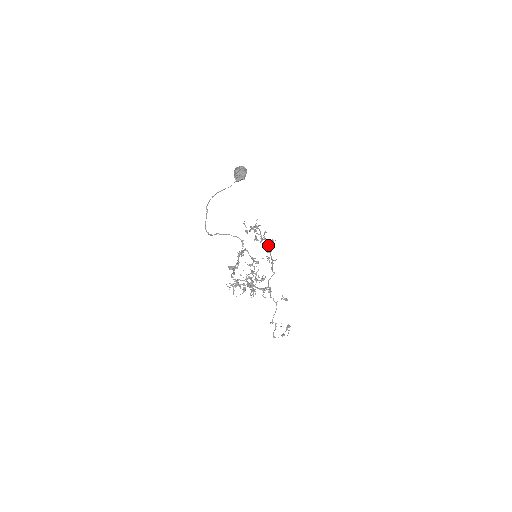
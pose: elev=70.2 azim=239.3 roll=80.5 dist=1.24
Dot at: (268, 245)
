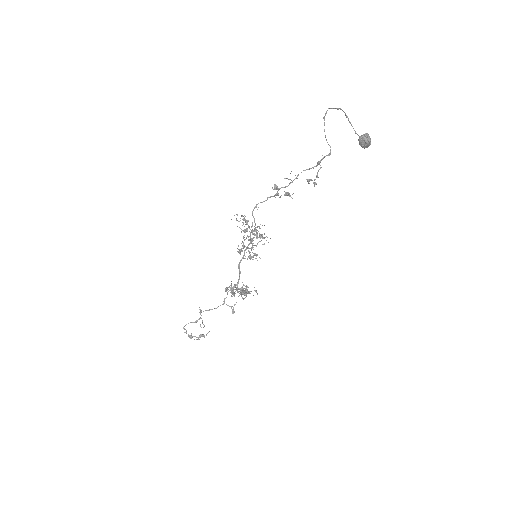
Dot at: occluded
